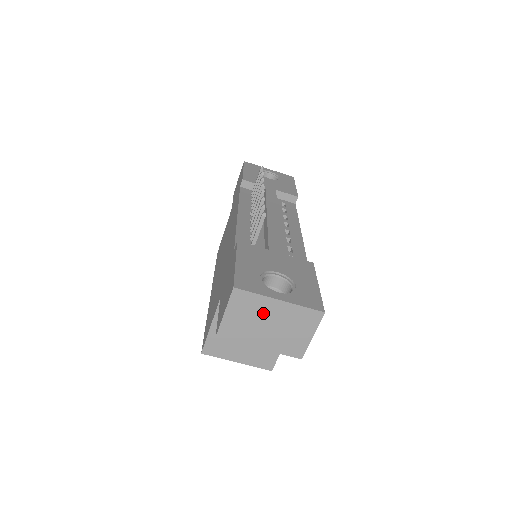
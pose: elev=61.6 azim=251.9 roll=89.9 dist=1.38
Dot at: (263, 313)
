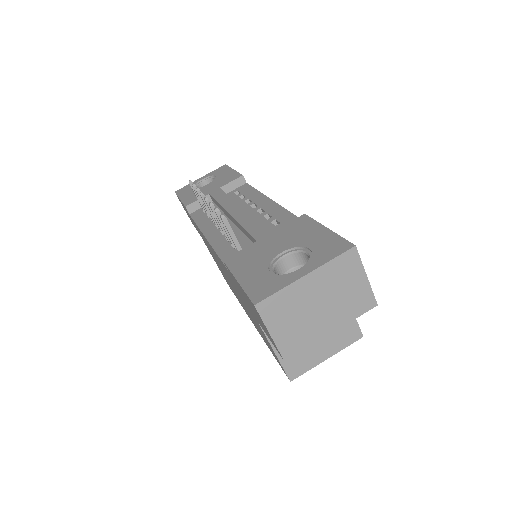
Dot at: (303, 301)
